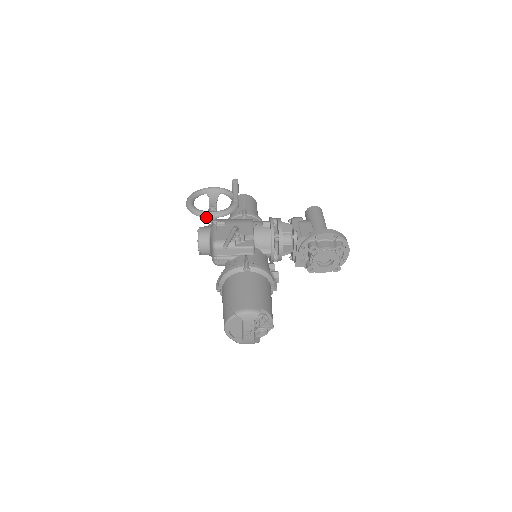
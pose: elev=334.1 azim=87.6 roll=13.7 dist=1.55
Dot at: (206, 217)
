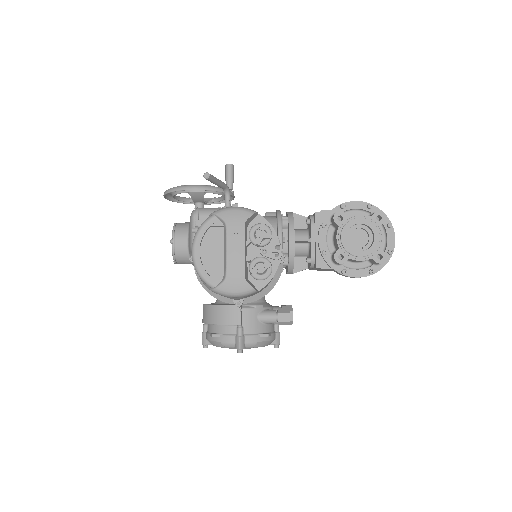
Dot at: (187, 189)
